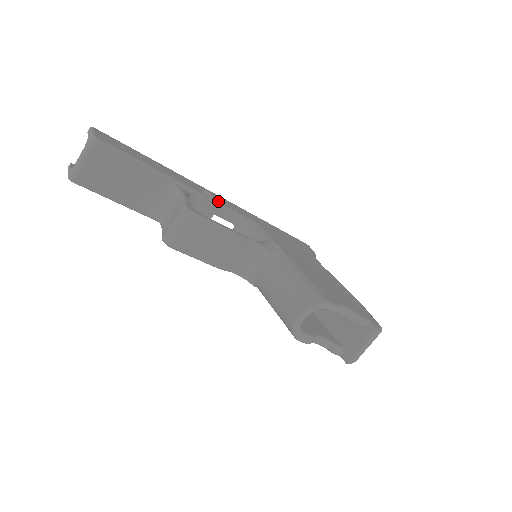
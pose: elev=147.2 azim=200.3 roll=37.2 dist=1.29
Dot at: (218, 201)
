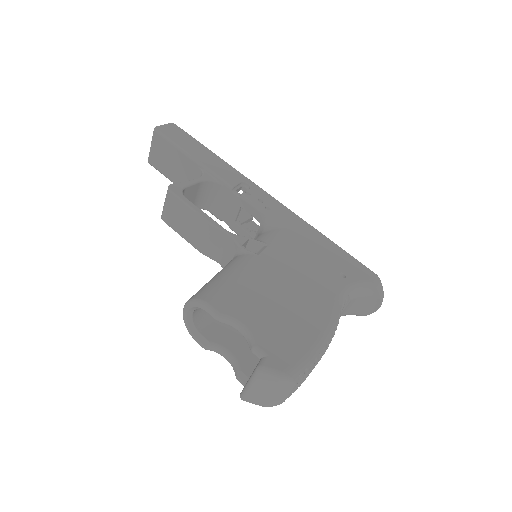
Dot at: occluded
